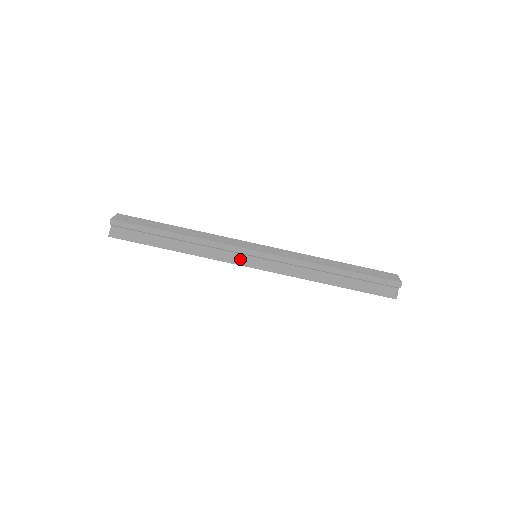
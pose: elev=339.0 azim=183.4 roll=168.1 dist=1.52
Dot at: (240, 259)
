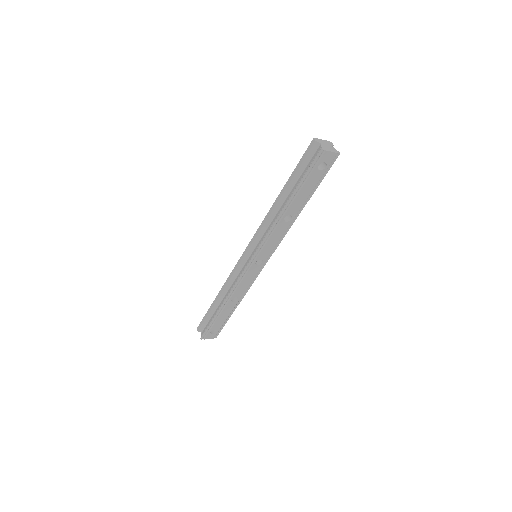
Dot at: (244, 267)
